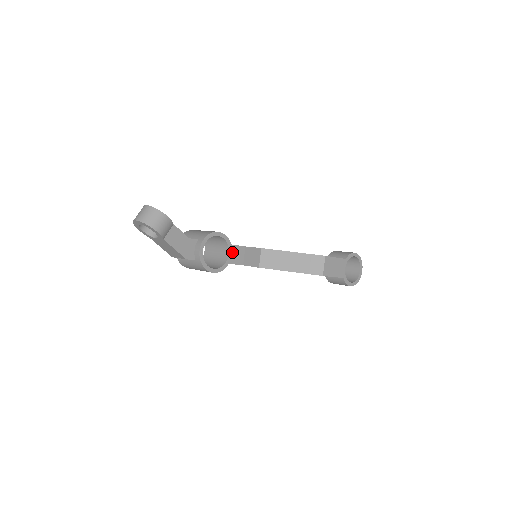
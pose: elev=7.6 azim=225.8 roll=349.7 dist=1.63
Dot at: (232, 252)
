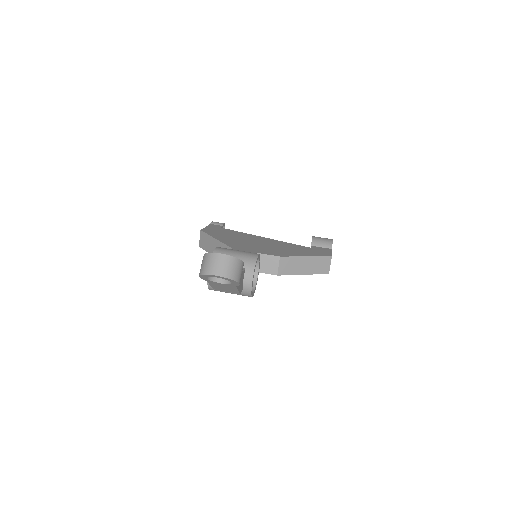
Dot at: occluded
